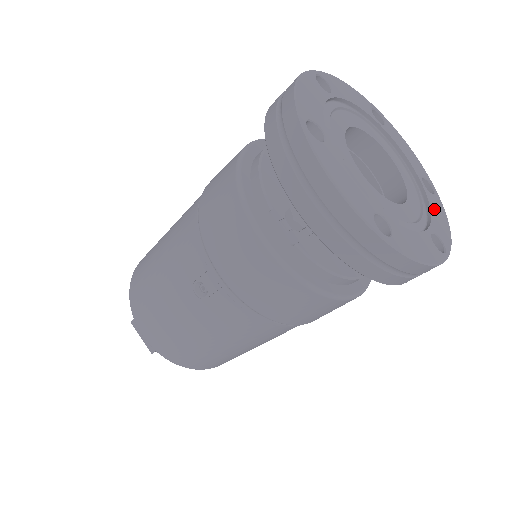
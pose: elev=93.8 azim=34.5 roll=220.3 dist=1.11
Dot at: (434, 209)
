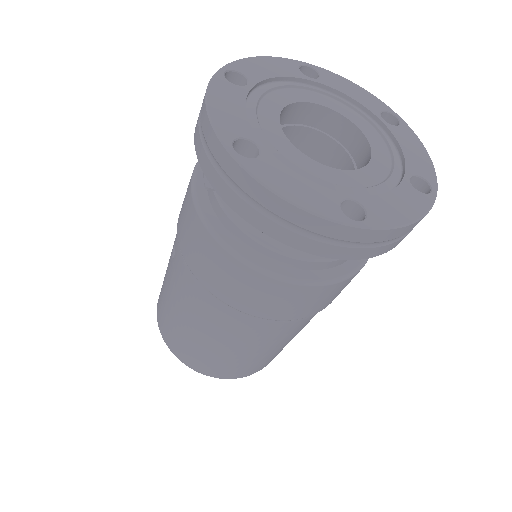
Dot at: (398, 196)
